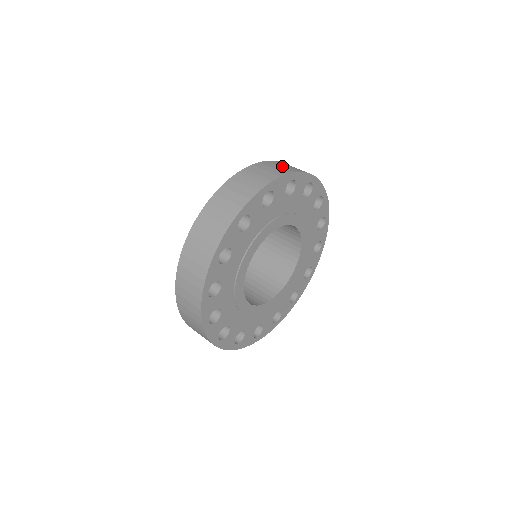
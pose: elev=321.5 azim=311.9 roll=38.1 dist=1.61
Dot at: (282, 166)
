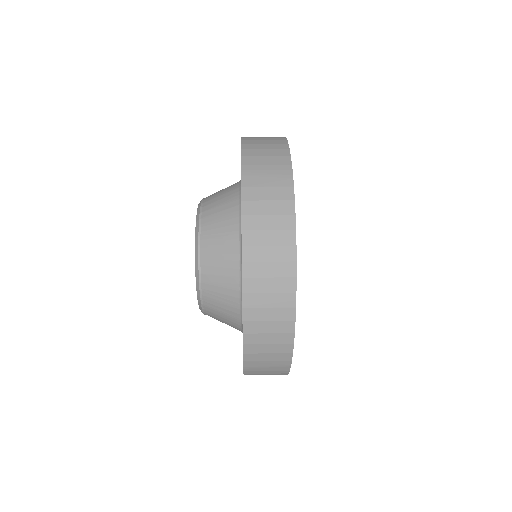
Dot at: (265, 142)
